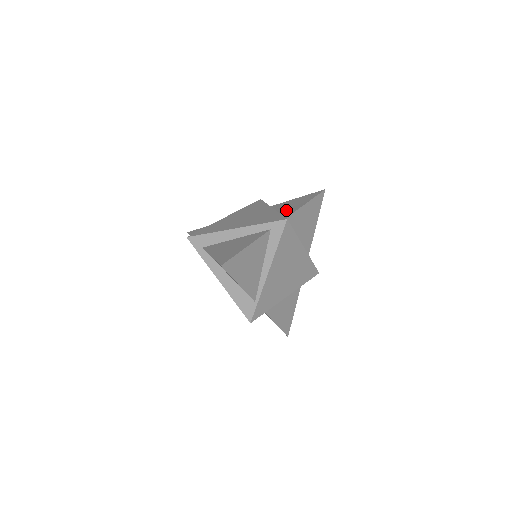
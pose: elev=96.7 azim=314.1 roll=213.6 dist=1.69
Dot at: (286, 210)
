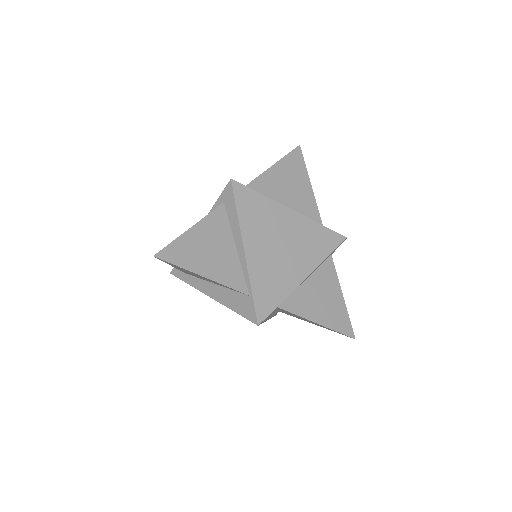
Dot at: occluded
